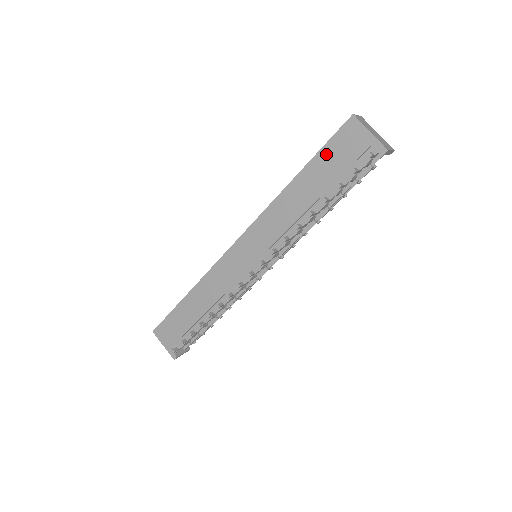
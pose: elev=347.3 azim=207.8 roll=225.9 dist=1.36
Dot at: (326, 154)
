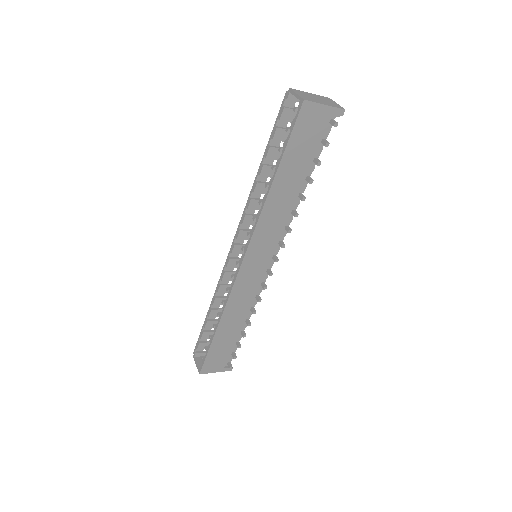
Dot at: (293, 146)
